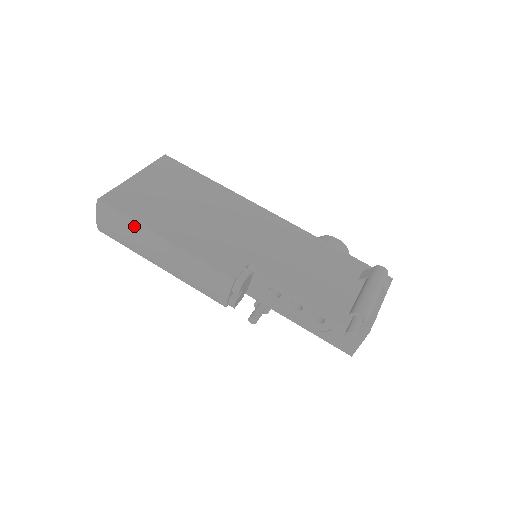
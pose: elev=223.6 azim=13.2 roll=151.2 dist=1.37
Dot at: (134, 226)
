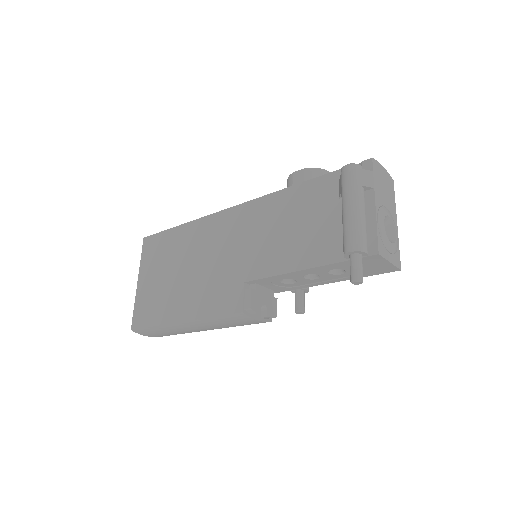
Dot at: (162, 328)
